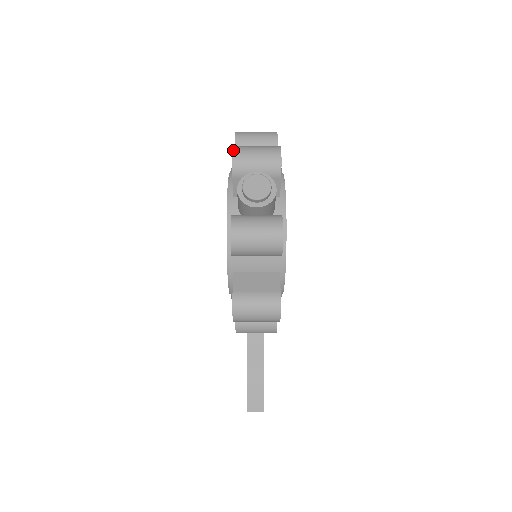
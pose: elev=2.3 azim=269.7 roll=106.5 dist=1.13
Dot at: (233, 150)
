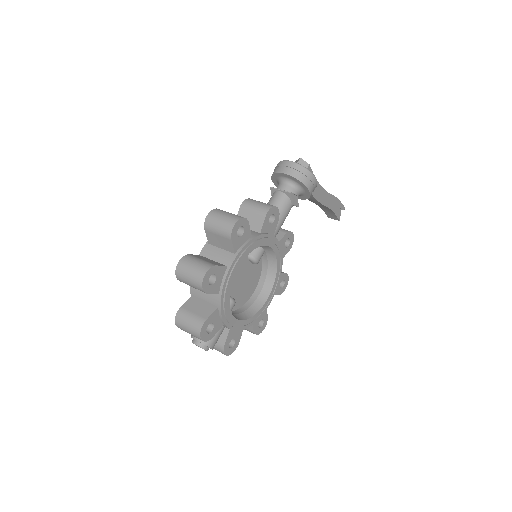
Dot at: (176, 325)
